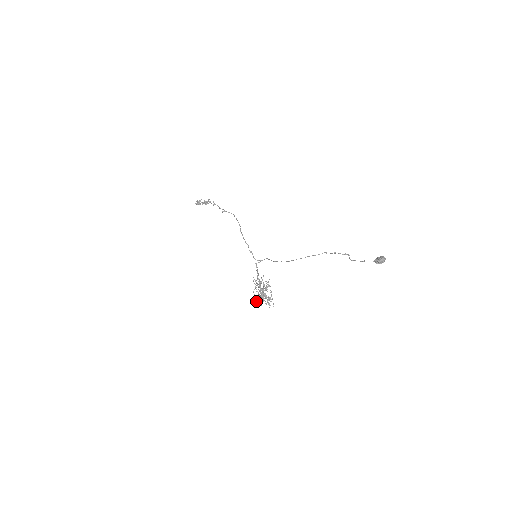
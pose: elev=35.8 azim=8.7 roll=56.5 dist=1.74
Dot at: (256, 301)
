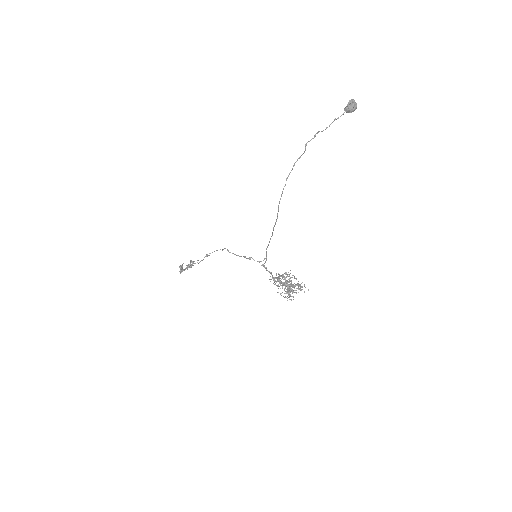
Dot at: (285, 296)
